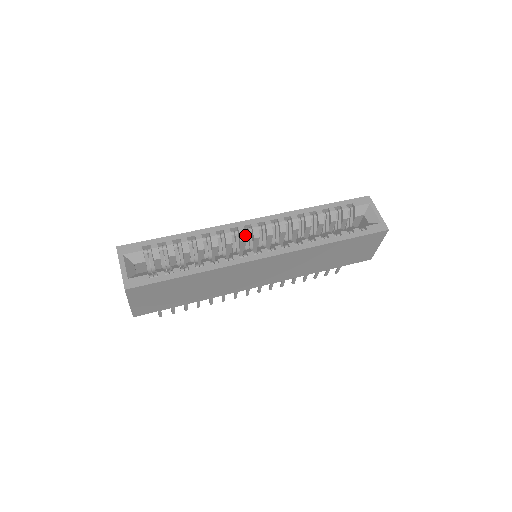
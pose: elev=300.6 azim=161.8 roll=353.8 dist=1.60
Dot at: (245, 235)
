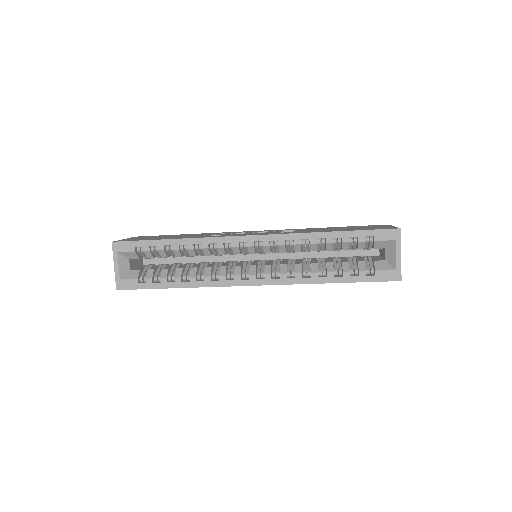
Dot at: (239, 251)
